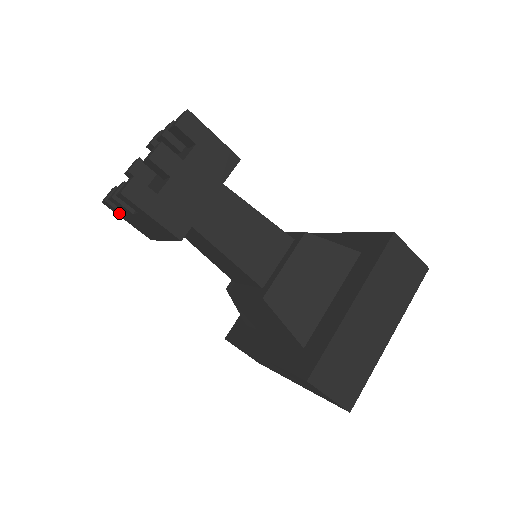
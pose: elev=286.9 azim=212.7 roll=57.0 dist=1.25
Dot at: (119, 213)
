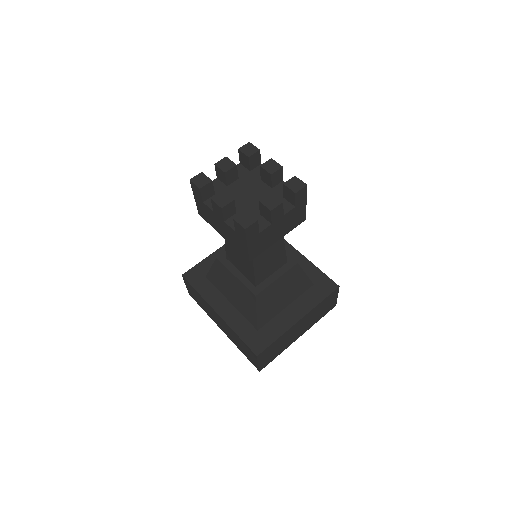
Dot at: (199, 197)
